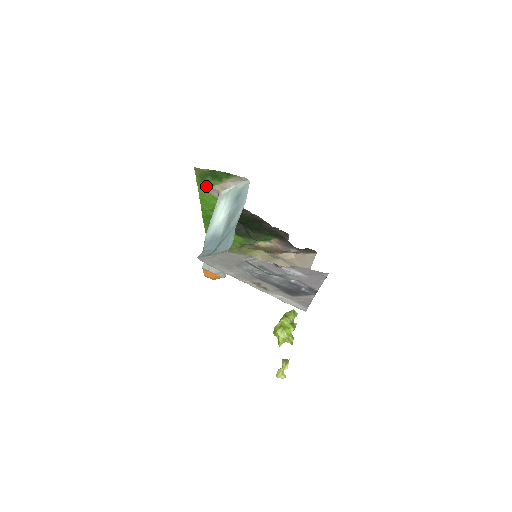
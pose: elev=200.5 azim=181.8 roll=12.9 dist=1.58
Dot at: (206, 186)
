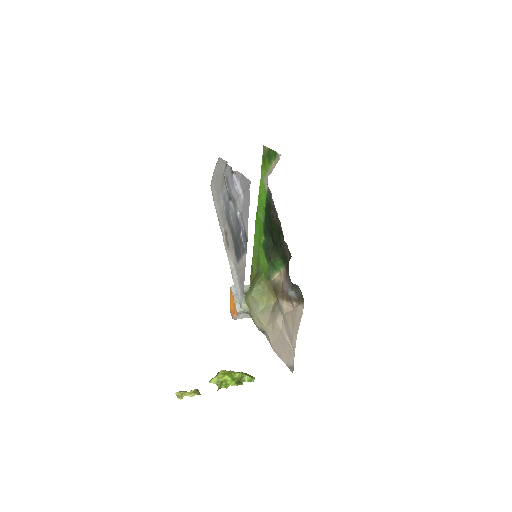
Dot at: (265, 174)
